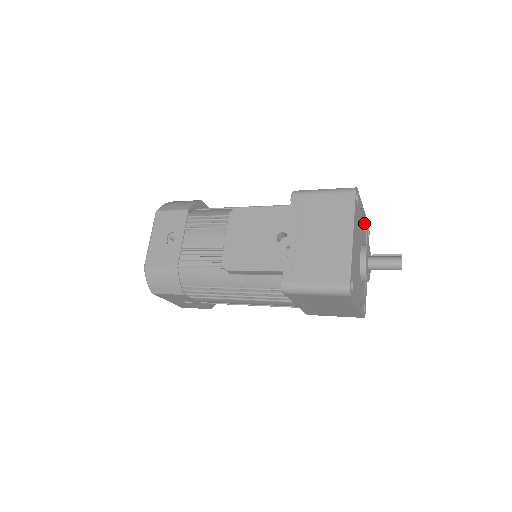
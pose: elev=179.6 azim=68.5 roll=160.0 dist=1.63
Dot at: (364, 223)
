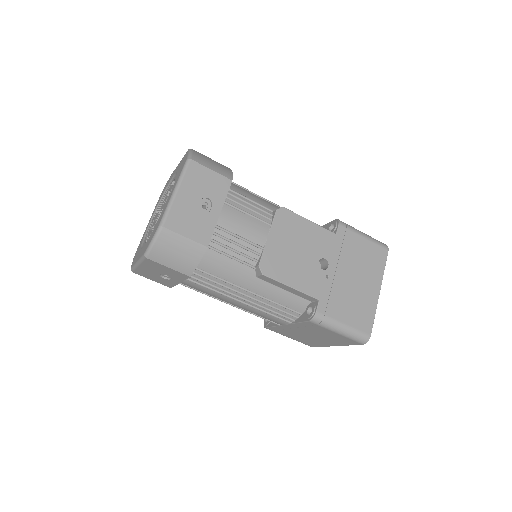
Dot at: occluded
